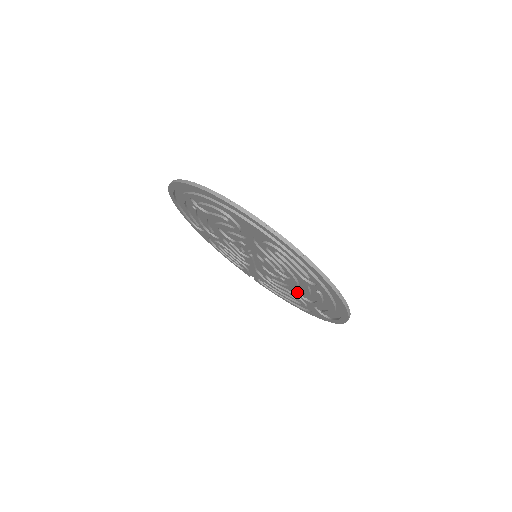
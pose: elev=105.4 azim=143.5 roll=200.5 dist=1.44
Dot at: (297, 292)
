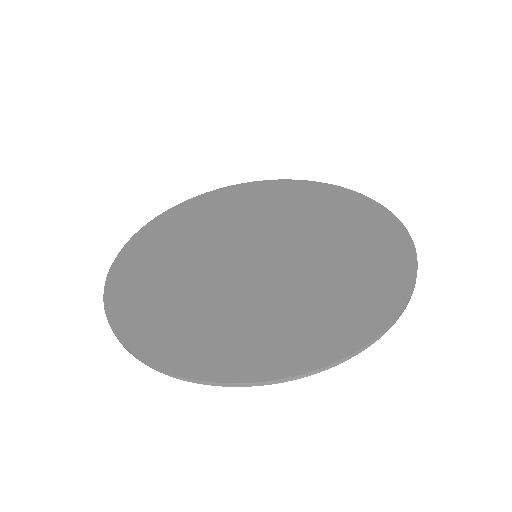
Dot at: (329, 233)
